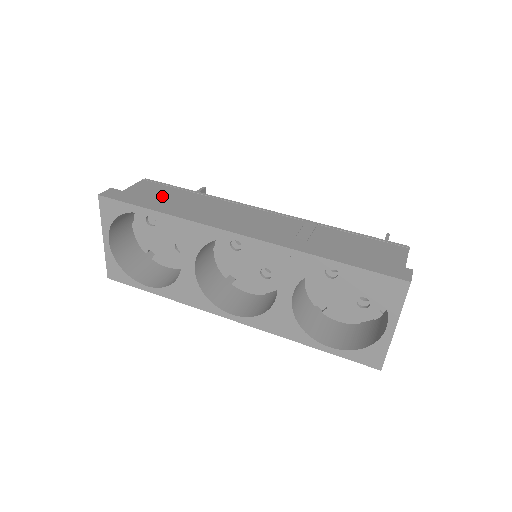
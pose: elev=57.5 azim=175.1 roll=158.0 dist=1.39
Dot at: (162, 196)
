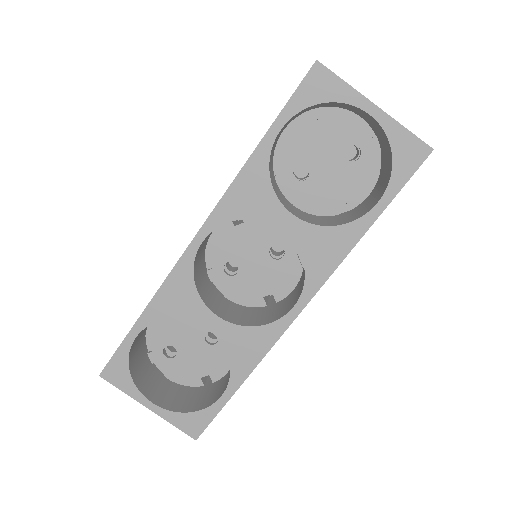
Dot at: occluded
